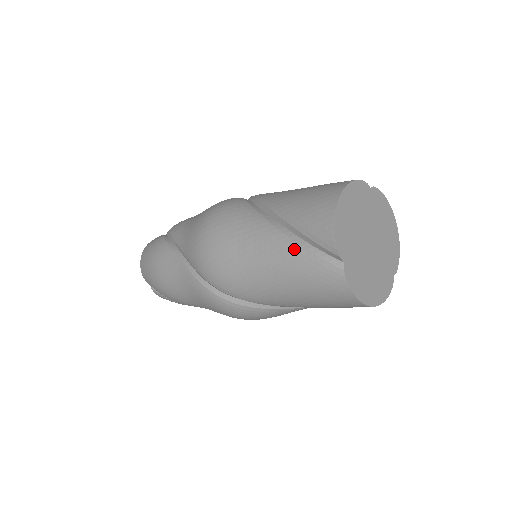
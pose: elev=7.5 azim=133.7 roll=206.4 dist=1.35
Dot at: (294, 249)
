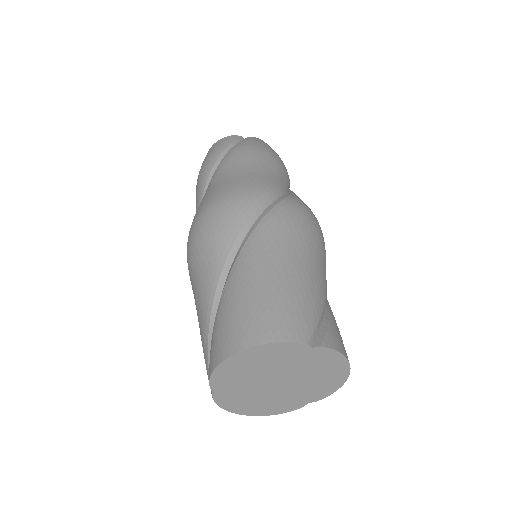
Dot at: (205, 335)
